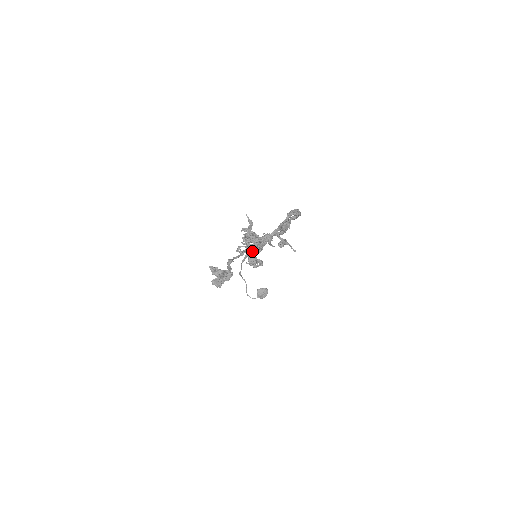
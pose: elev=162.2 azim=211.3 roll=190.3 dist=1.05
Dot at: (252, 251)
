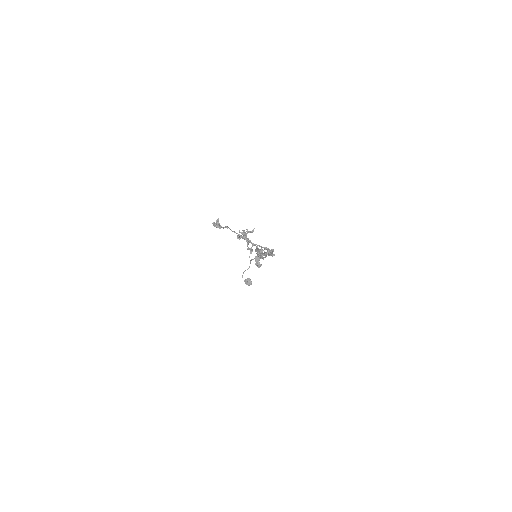
Dot at: (238, 236)
